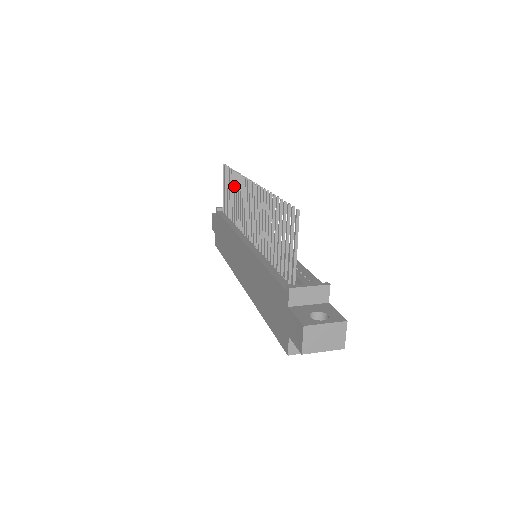
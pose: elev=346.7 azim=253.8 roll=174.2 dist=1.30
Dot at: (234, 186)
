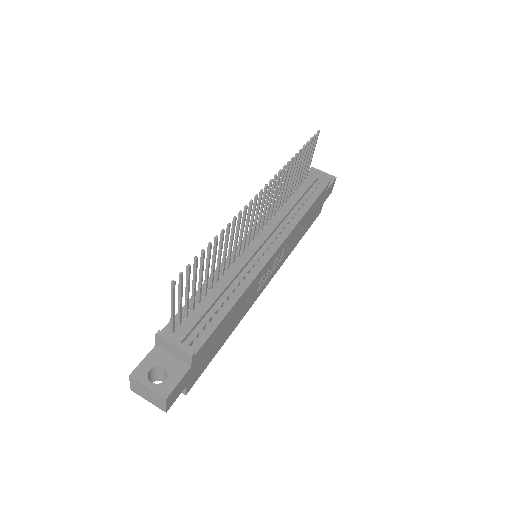
Dot at: (293, 169)
